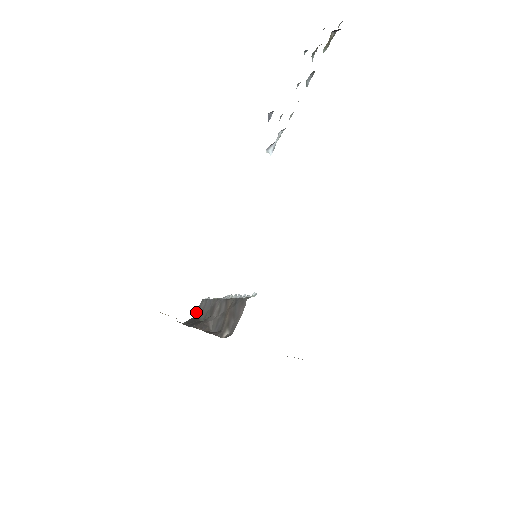
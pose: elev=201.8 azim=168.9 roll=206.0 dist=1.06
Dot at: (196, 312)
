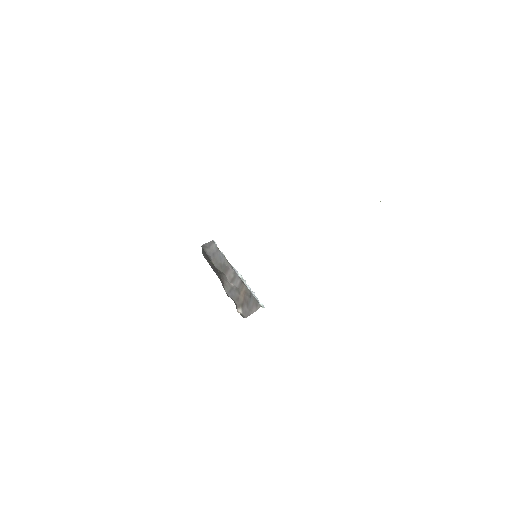
Dot at: (205, 245)
